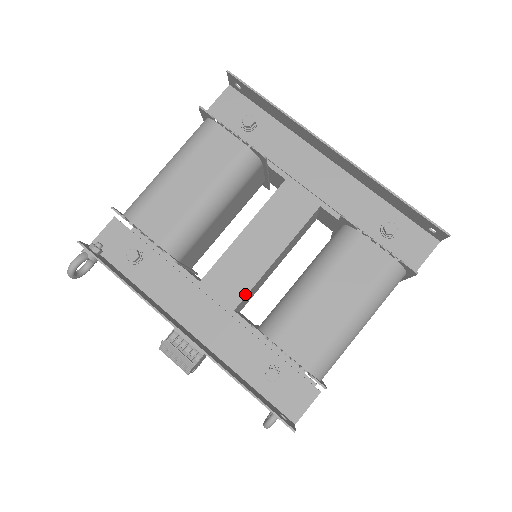
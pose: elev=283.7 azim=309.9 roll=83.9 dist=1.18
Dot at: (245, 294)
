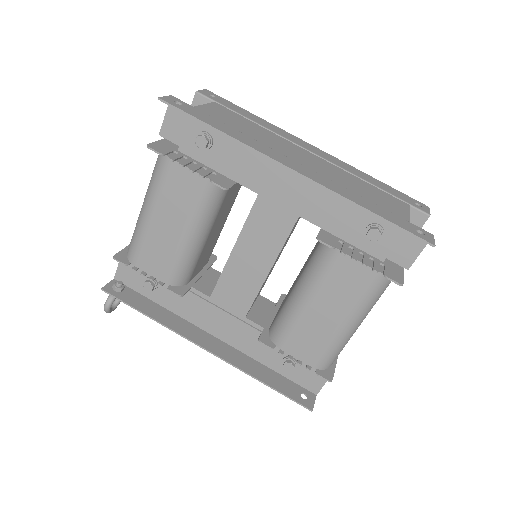
Dot at: (250, 304)
